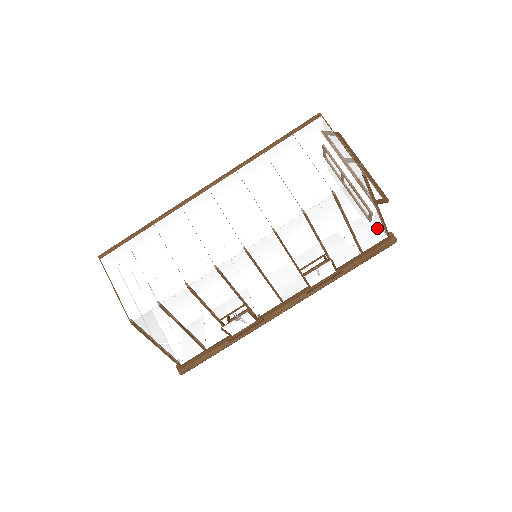
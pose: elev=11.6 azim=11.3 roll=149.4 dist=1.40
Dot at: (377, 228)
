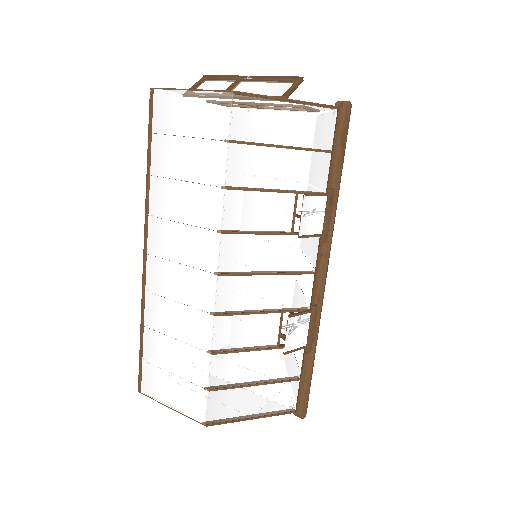
Dot at: (315, 116)
